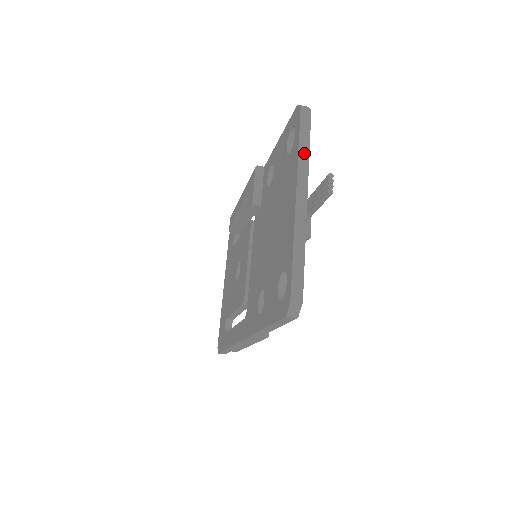
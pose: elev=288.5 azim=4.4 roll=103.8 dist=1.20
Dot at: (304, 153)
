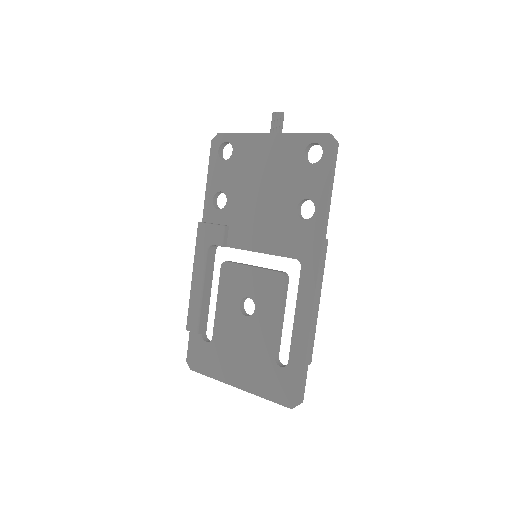
Dot at: (245, 134)
